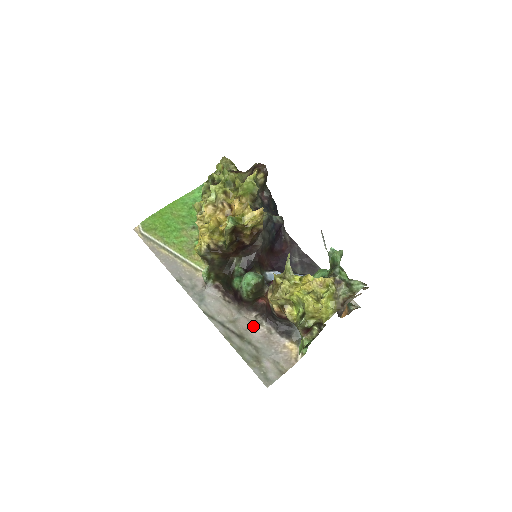
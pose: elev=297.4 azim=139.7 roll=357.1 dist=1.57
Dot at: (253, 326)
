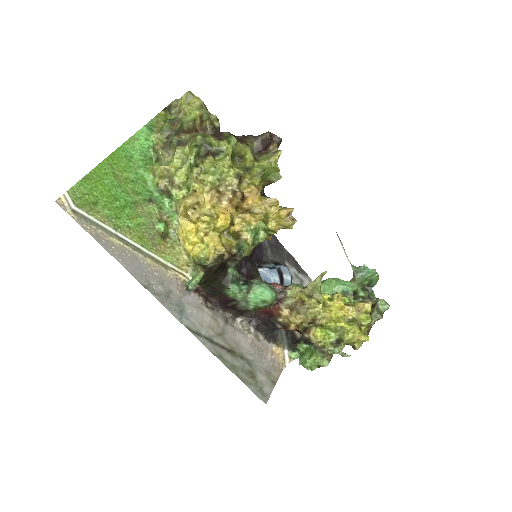
Dot at: (242, 336)
